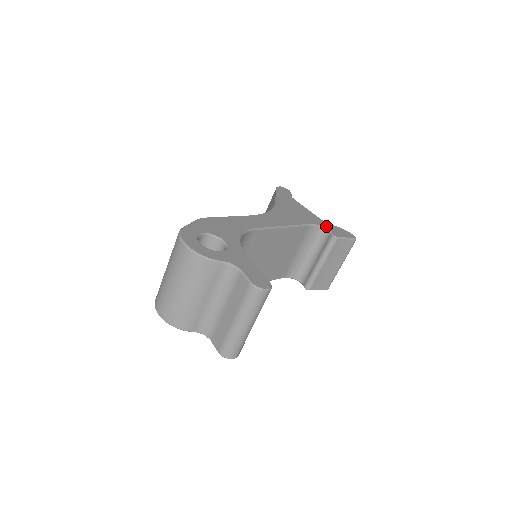
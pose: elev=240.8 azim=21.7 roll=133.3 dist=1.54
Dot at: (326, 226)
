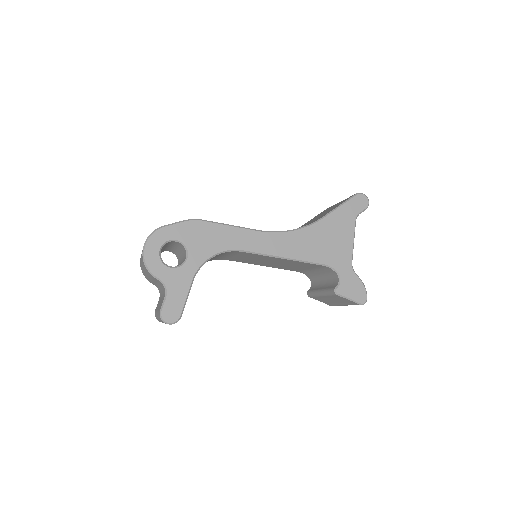
Dot at: (344, 274)
